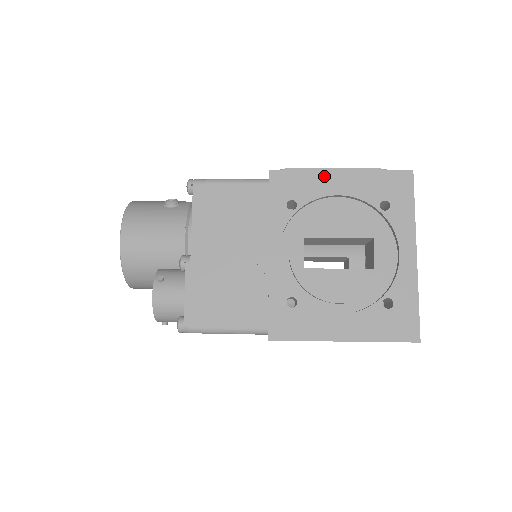
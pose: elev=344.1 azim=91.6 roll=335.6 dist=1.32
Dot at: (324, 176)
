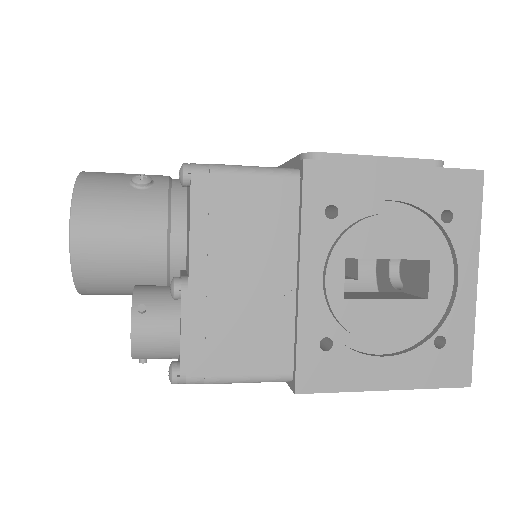
Dot at: (375, 172)
